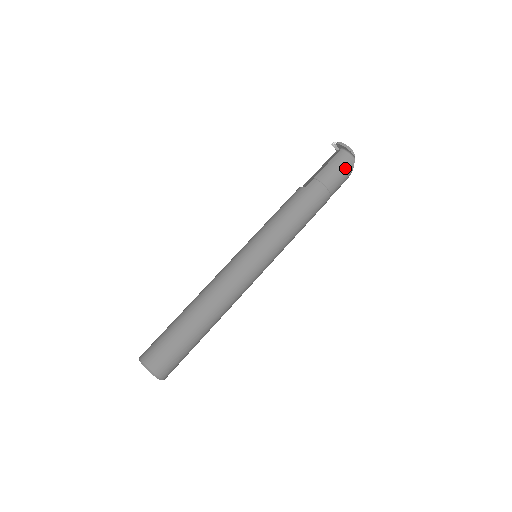
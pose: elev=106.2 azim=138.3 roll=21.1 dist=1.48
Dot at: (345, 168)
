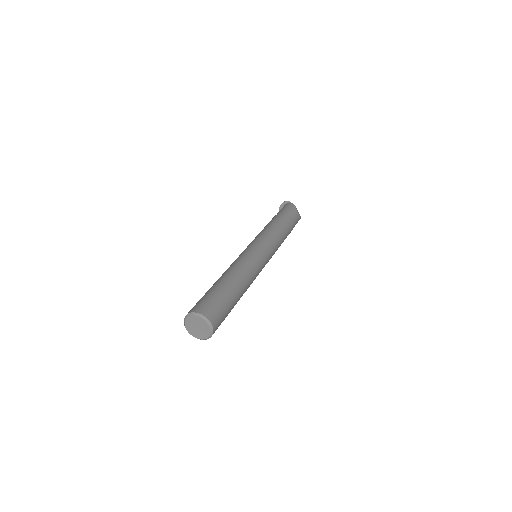
Dot at: (286, 206)
